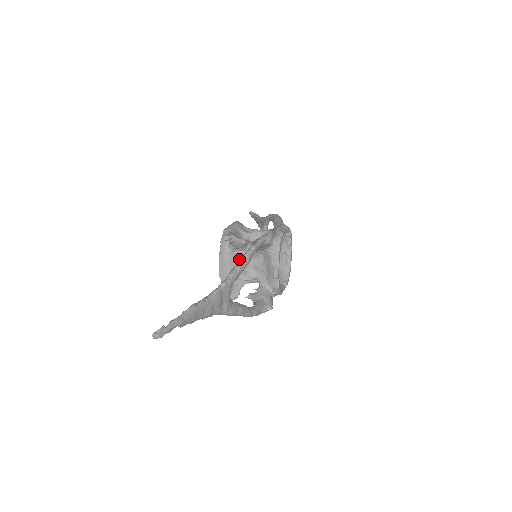
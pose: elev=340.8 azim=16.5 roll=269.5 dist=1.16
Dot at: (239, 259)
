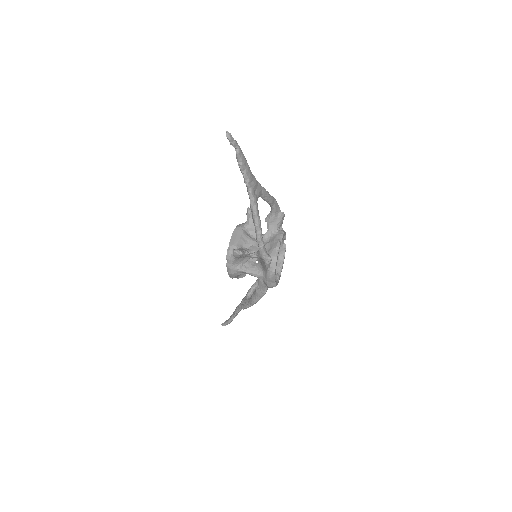
Dot at: (249, 237)
